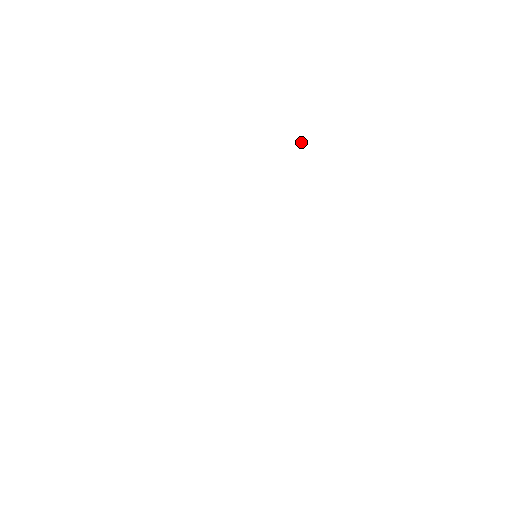
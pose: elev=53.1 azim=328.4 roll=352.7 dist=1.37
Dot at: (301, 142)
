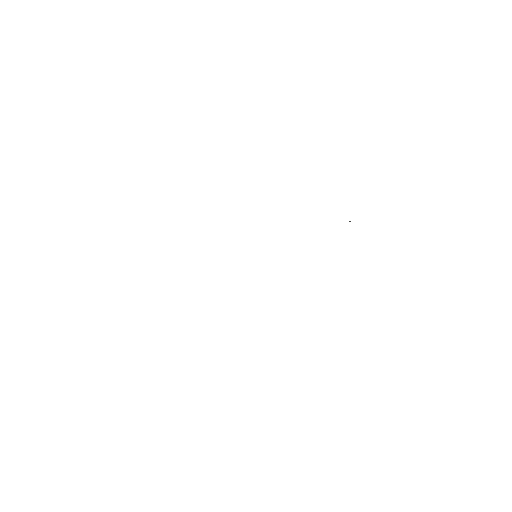
Dot at: (350, 221)
